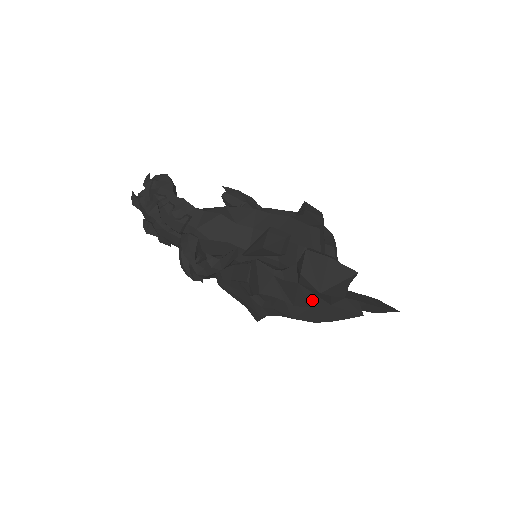
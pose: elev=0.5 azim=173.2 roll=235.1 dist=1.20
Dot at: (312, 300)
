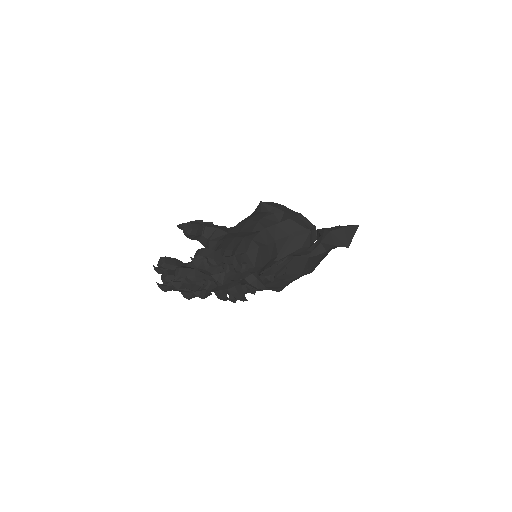
Dot at: occluded
